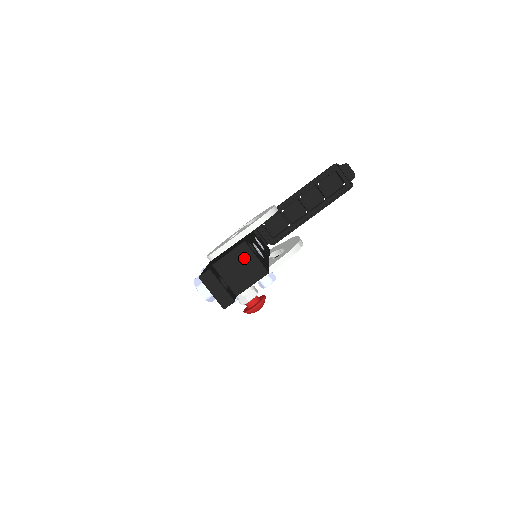
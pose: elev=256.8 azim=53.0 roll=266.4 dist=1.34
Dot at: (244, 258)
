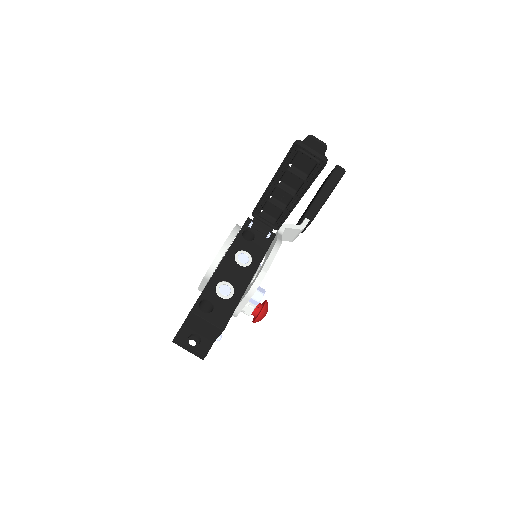
Dot at: (199, 321)
